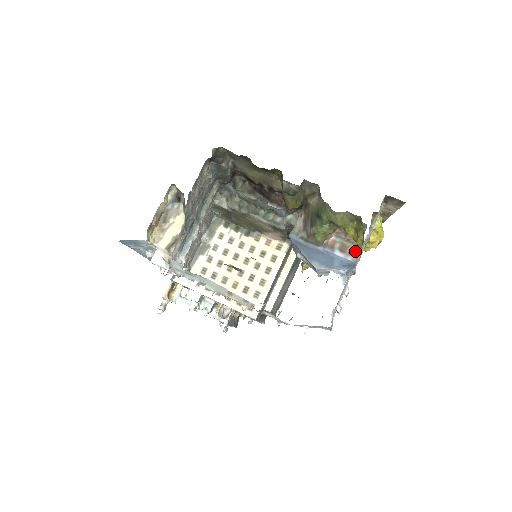
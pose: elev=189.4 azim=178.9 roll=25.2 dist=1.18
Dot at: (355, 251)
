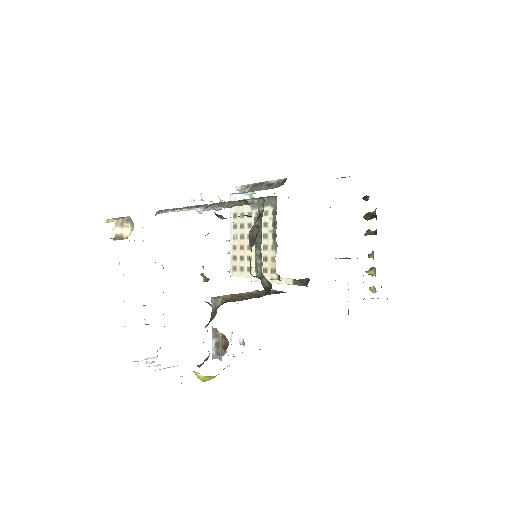
Dot at: (219, 355)
